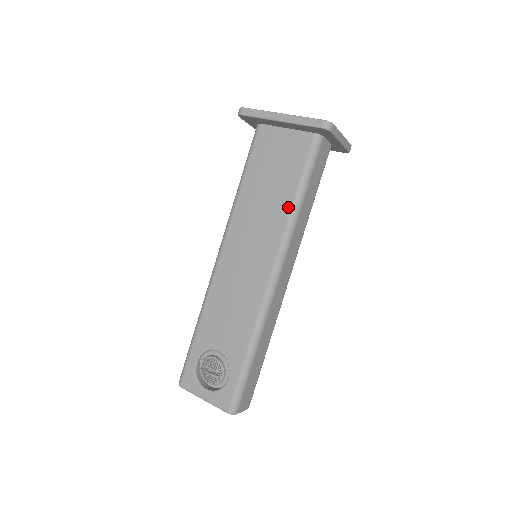
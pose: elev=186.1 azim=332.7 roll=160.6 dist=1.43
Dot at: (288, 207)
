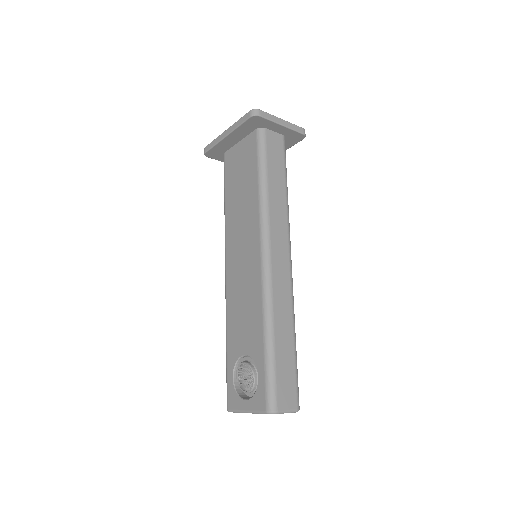
Dot at: (256, 195)
